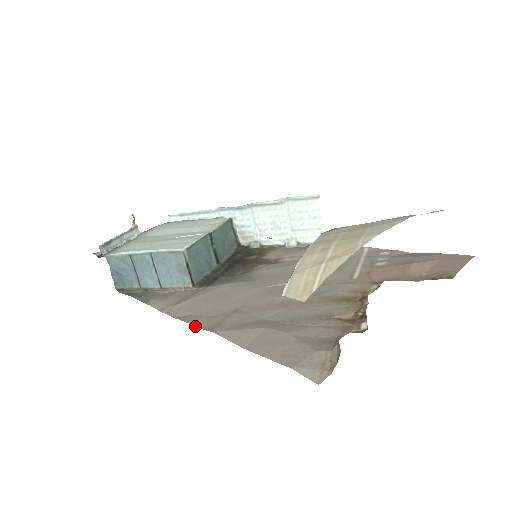
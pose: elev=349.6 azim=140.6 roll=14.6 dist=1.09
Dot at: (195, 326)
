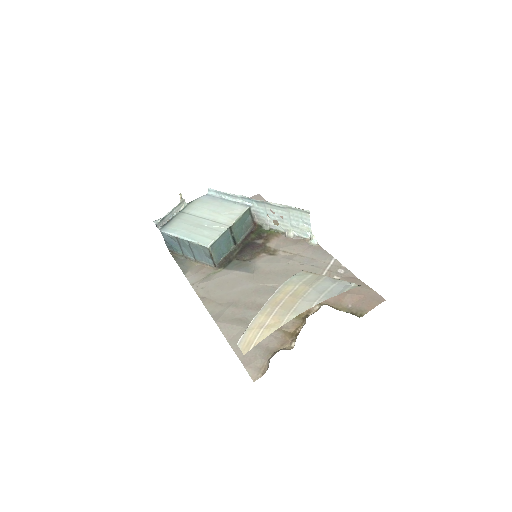
Dot at: occluded
